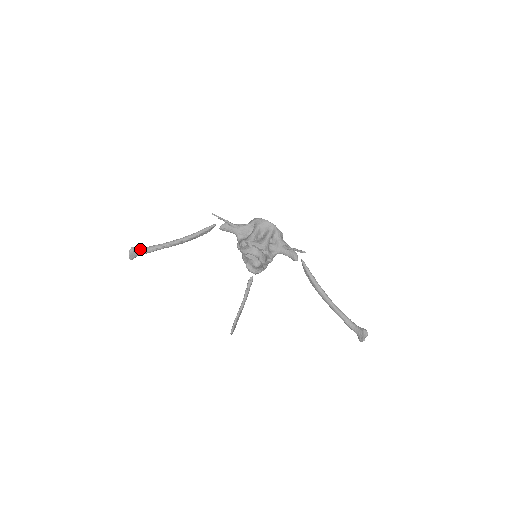
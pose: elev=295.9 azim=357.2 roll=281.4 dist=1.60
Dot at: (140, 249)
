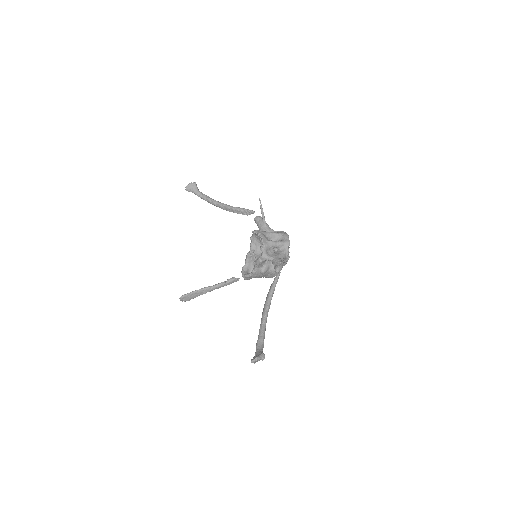
Dot at: (198, 189)
